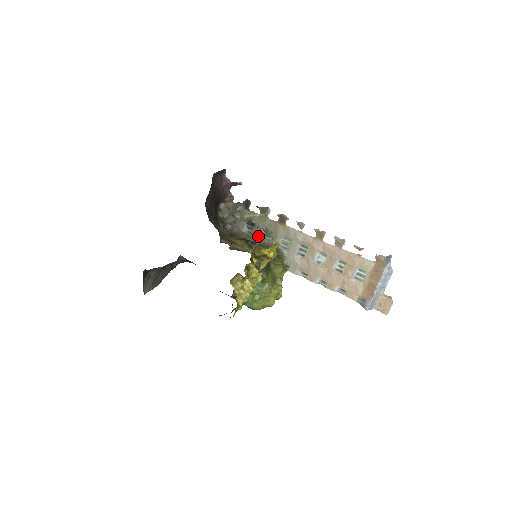
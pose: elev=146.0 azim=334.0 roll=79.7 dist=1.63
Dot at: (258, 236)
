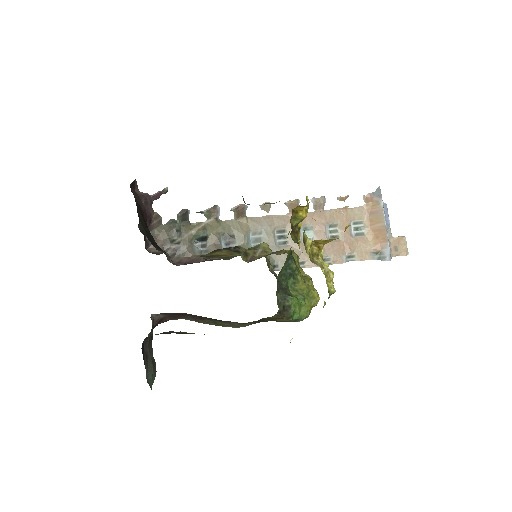
Dot at: occluded
